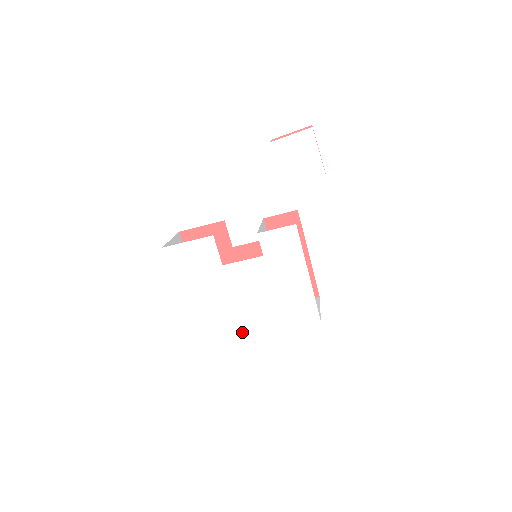
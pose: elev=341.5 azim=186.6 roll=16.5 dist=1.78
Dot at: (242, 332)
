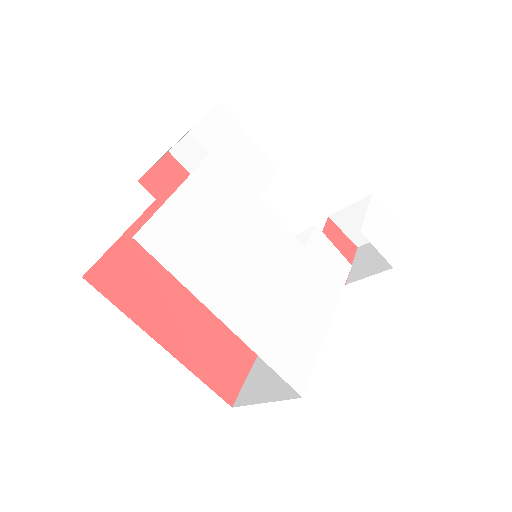
Dot at: (196, 285)
